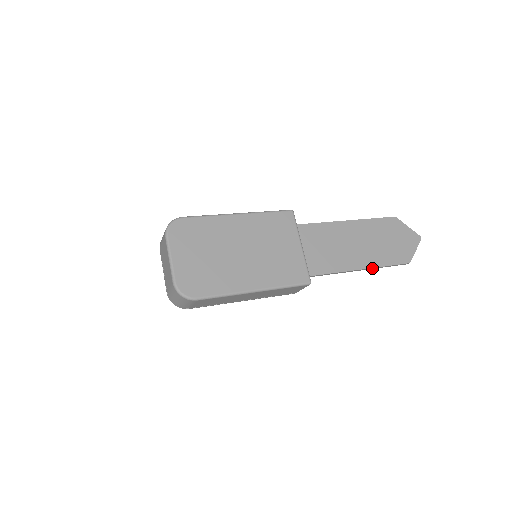
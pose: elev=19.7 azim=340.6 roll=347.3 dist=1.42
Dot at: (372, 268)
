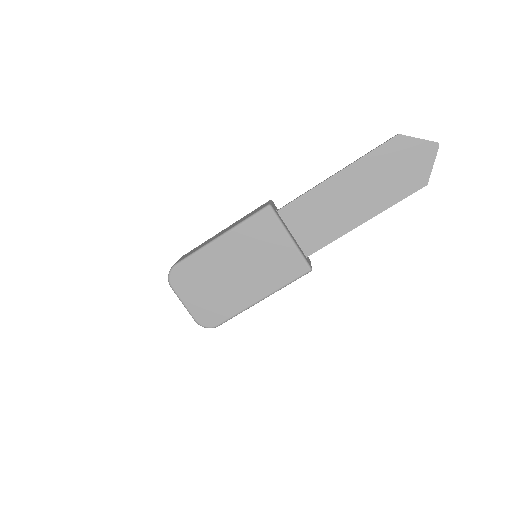
Dot at: (380, 212)
